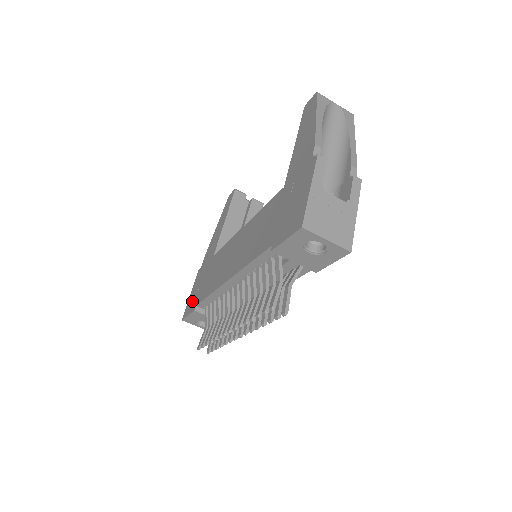
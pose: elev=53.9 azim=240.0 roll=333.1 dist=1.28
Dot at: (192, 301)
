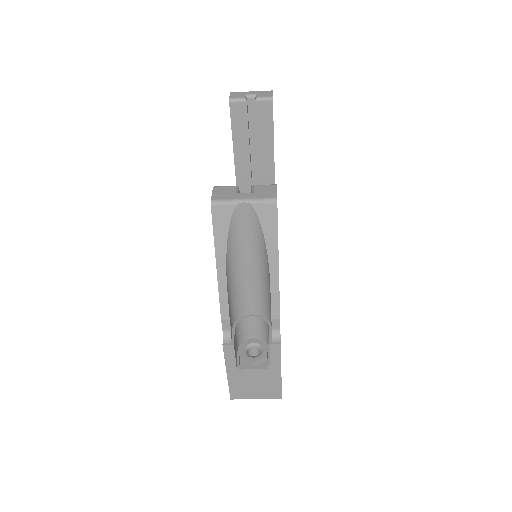
Dot at: occluded
